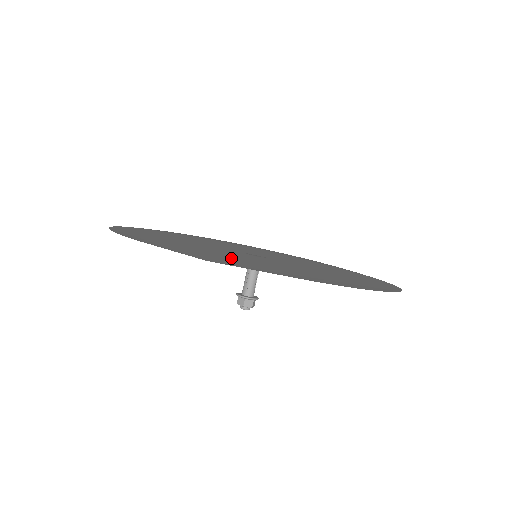
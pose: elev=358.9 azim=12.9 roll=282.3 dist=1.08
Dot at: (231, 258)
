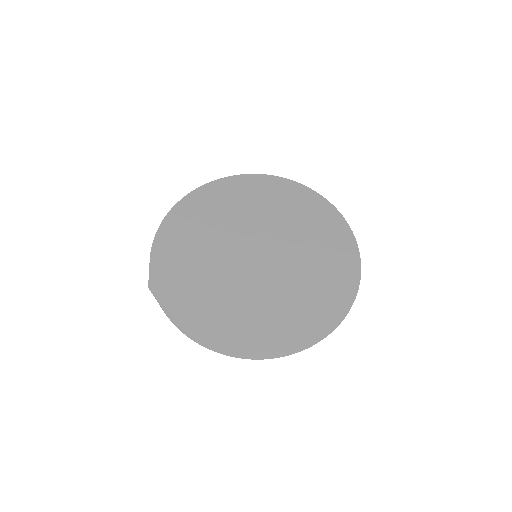
Dot at: (194, 273)
